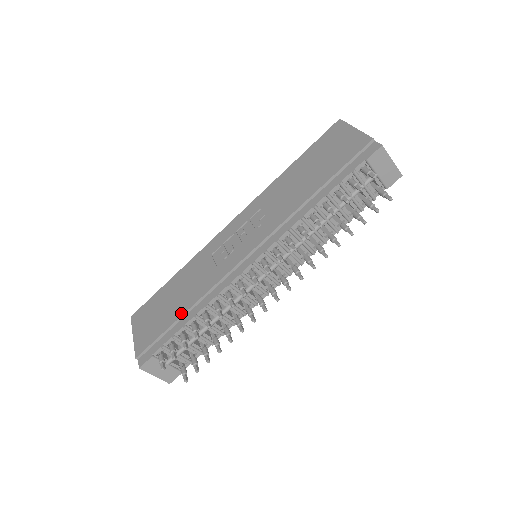
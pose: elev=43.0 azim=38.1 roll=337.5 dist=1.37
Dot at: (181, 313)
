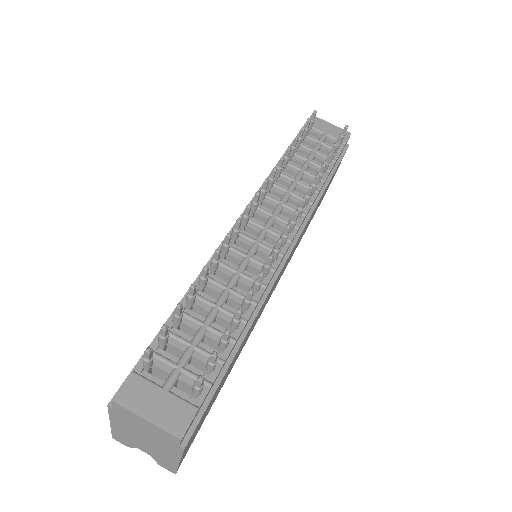
Dot at: (171, 315)
